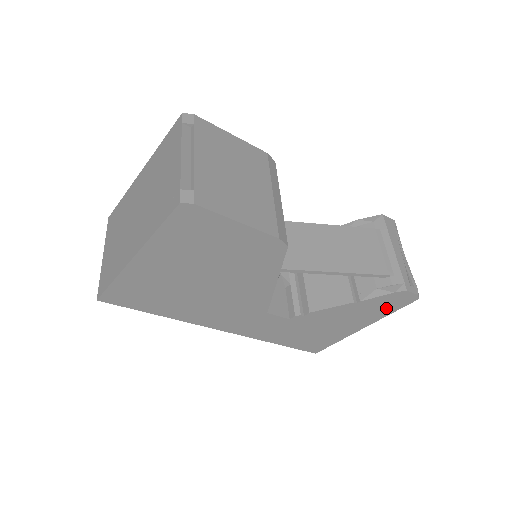
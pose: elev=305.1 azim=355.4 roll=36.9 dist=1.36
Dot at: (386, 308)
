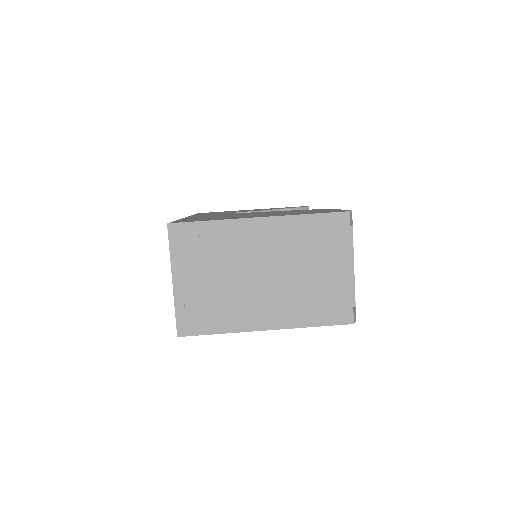
Dot at: occluded
